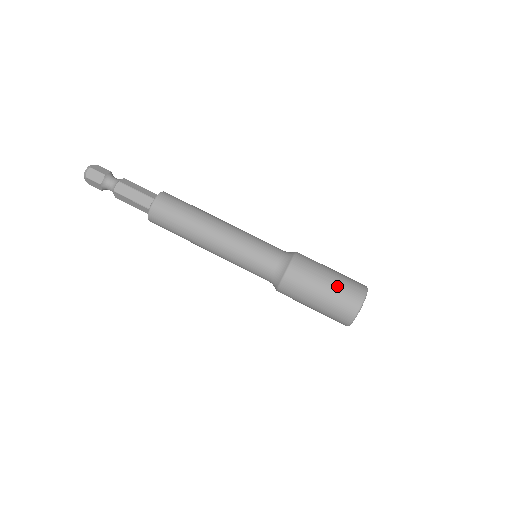
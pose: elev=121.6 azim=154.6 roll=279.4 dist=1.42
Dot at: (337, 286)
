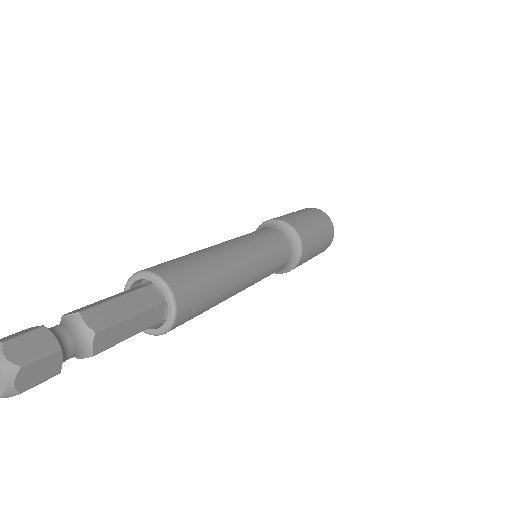
Dot at: (324, 233)
